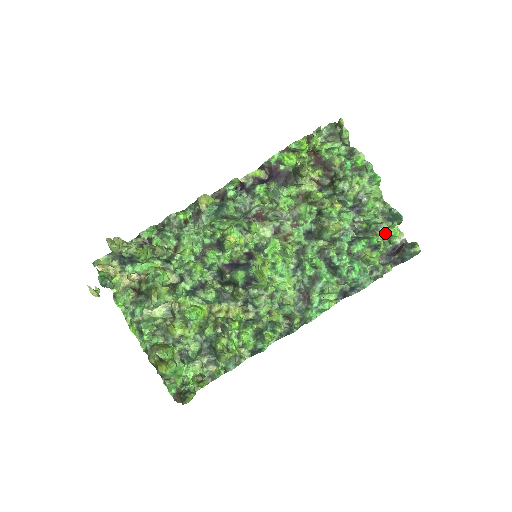
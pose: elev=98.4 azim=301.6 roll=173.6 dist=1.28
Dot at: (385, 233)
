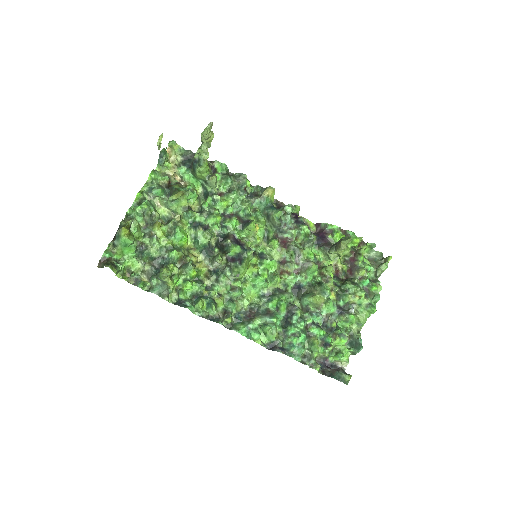
Dot at: (340, 345)
